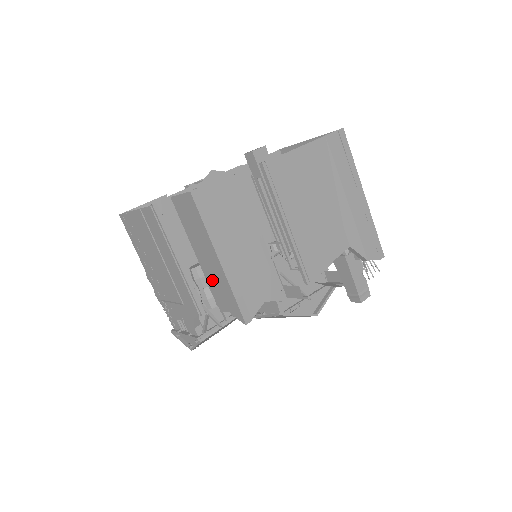
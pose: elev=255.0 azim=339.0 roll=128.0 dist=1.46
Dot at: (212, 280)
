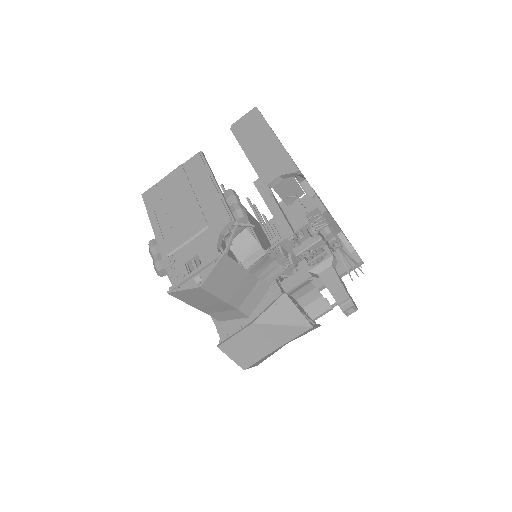
Dot at: (263, 161)
